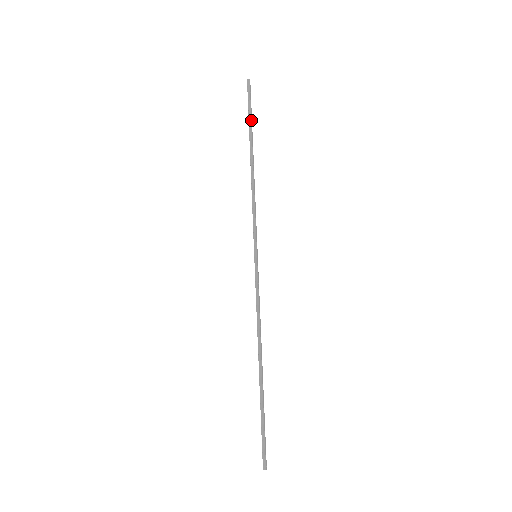
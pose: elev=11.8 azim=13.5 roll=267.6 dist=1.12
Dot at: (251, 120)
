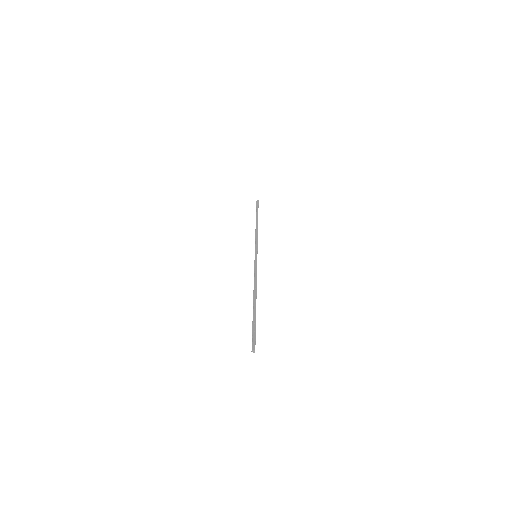
Dot at: (257, 212)
